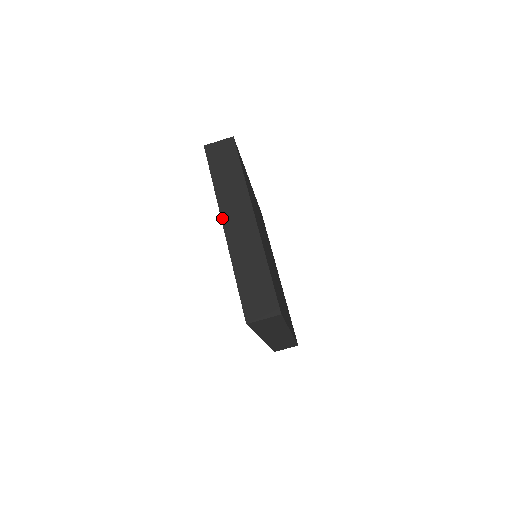
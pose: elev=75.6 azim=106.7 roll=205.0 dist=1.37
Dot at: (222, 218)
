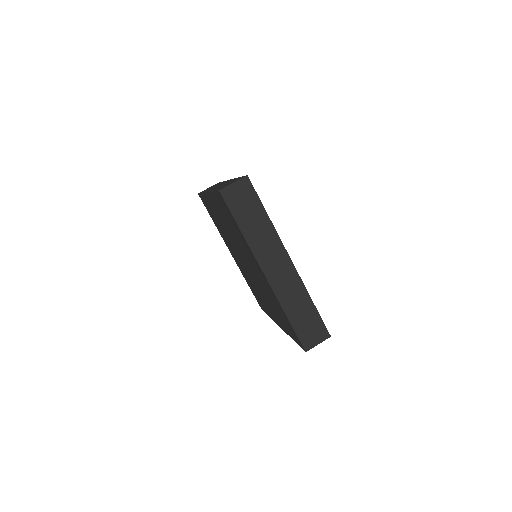
Dot at: occluded
